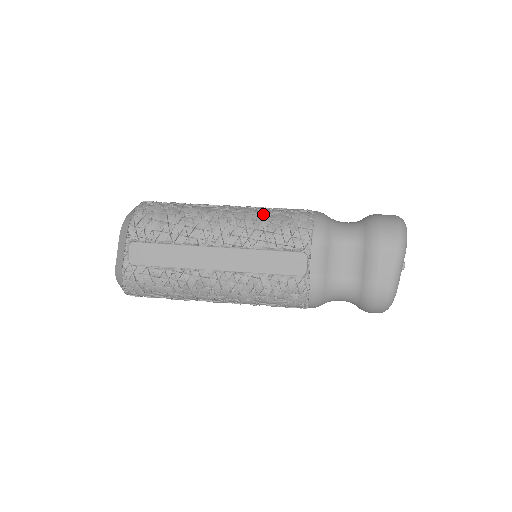
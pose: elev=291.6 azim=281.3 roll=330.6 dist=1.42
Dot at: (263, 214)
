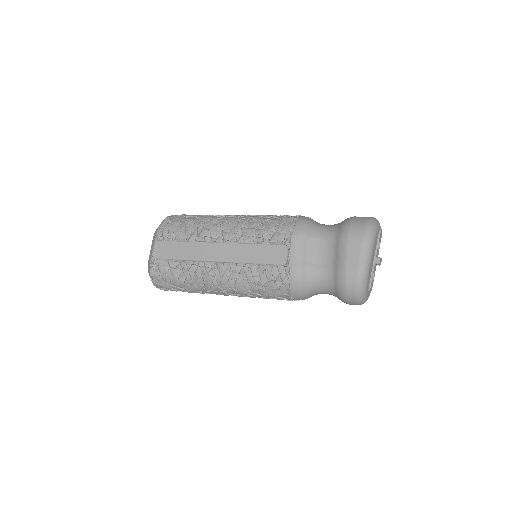
Dot at: (258, 218)
